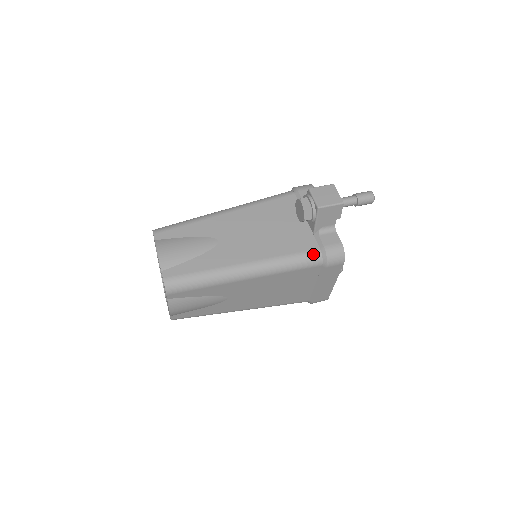
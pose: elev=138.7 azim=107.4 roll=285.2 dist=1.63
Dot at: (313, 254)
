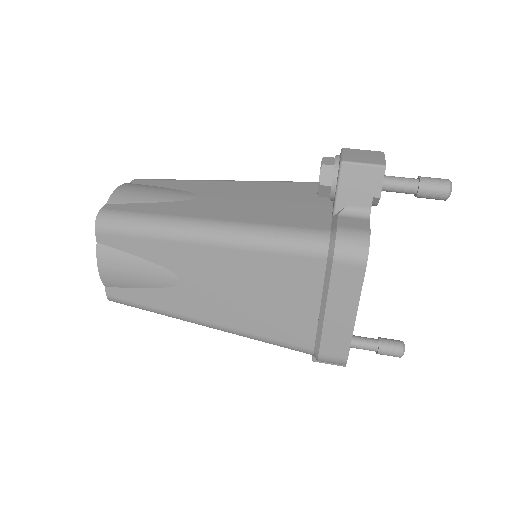
Dot at: (316, 234)
